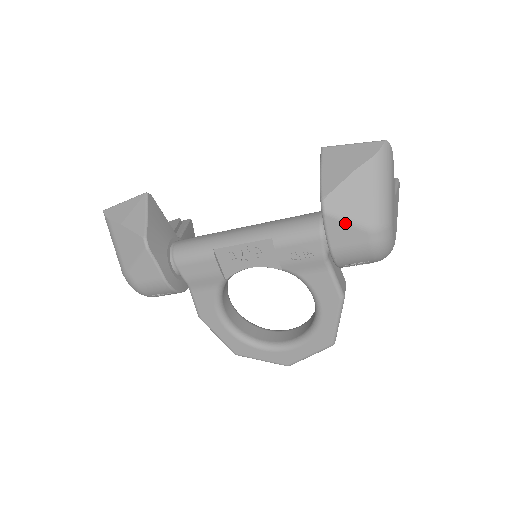
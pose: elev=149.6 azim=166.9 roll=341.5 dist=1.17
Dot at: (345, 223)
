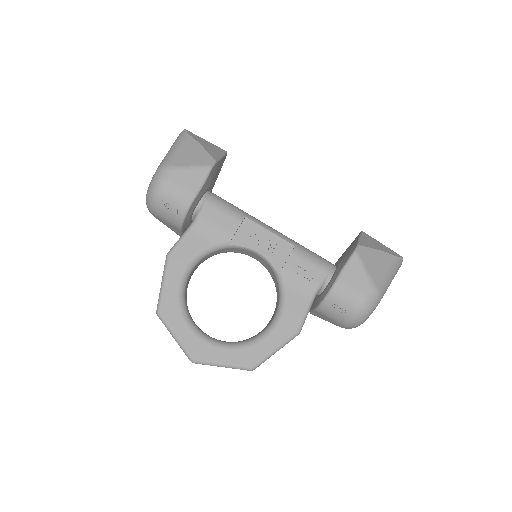
Dot at: (363, 269)
